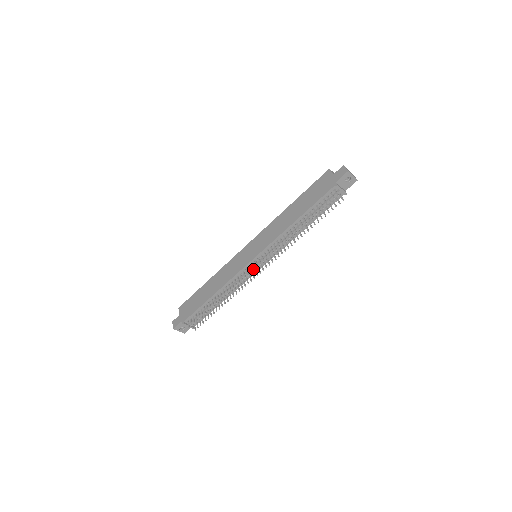
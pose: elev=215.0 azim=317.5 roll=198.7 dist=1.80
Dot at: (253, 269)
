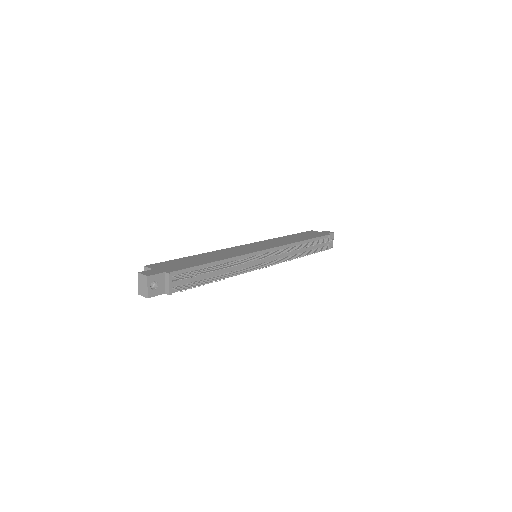
Dot at: (260, 260)
